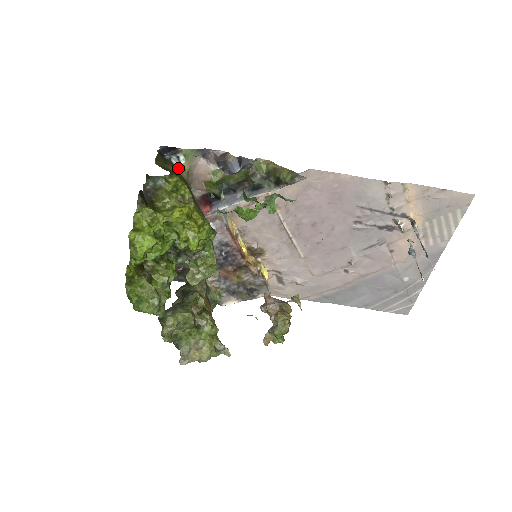
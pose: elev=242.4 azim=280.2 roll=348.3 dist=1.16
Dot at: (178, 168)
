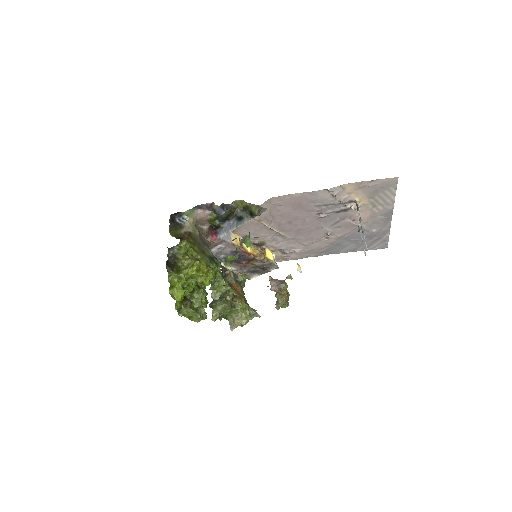
Dot at: (186, 225)
